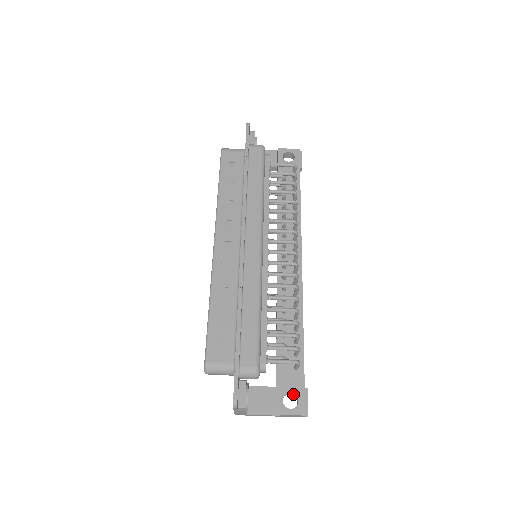
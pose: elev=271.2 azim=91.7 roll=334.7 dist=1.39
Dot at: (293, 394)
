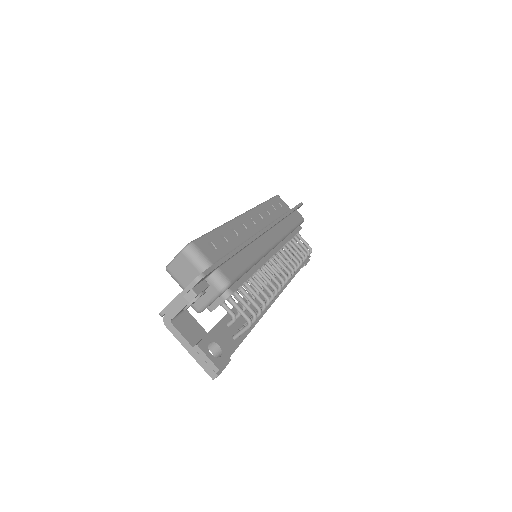
Dot at: (217, 351)
